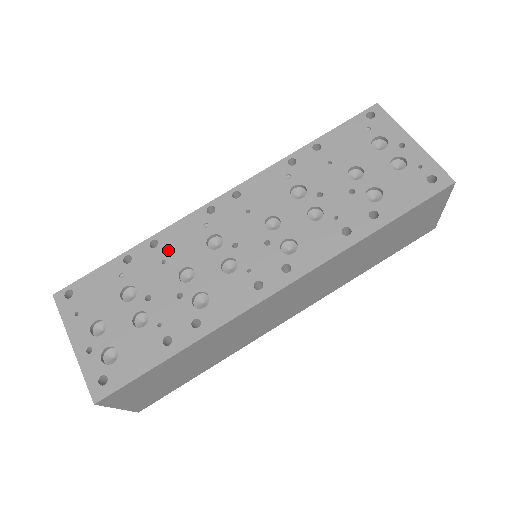
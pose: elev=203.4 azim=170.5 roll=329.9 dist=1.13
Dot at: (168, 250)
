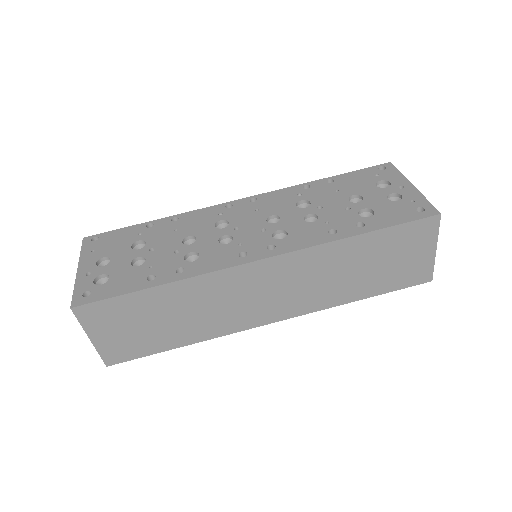
Dot at: (183, 224)
